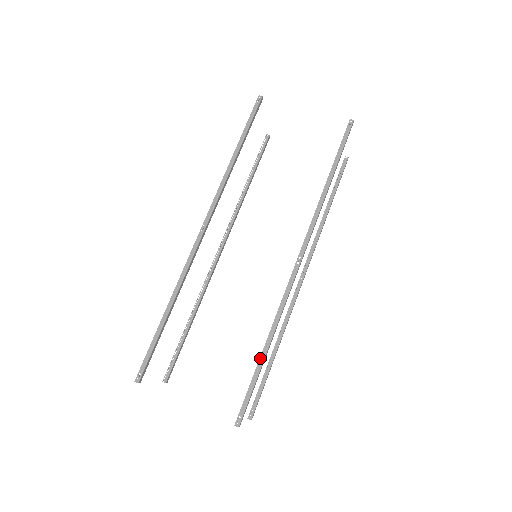
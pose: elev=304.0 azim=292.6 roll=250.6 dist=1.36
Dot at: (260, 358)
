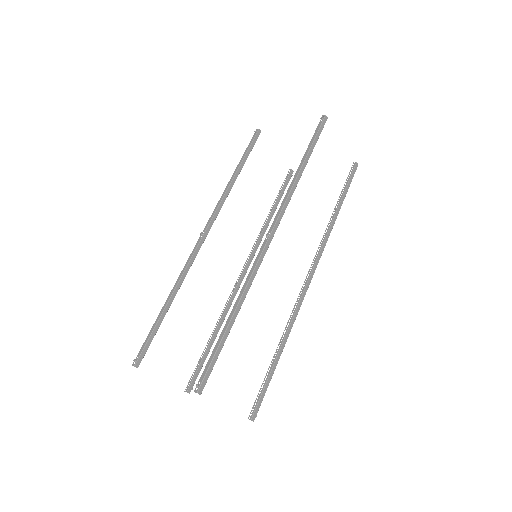
Dot at: (224, 326)
